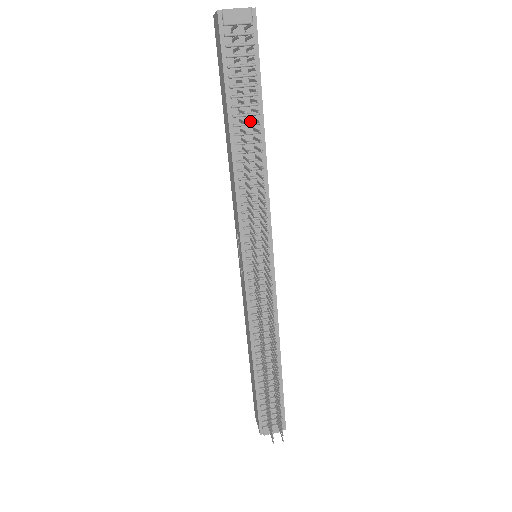
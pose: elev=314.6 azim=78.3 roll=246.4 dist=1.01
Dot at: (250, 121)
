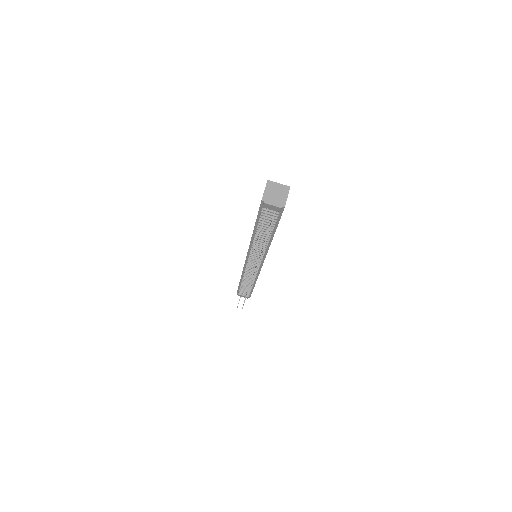
Dot at: (266, 232)
